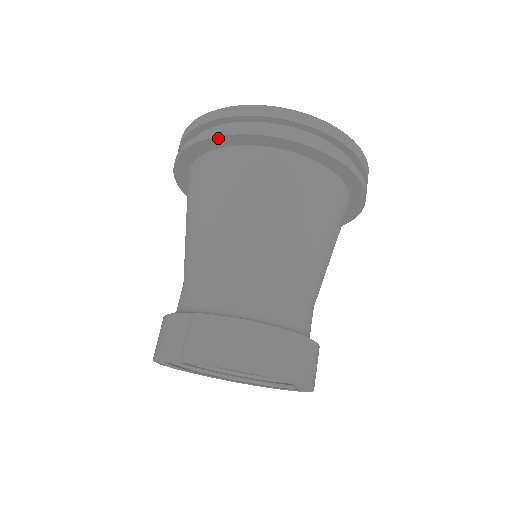
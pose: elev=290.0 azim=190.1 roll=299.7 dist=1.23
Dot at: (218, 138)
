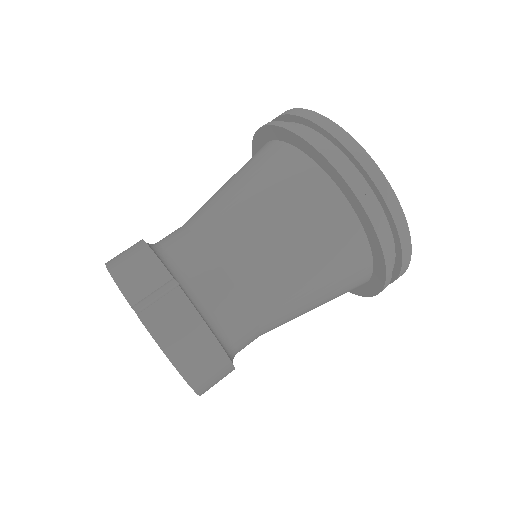
Dot at: (331, 165)
